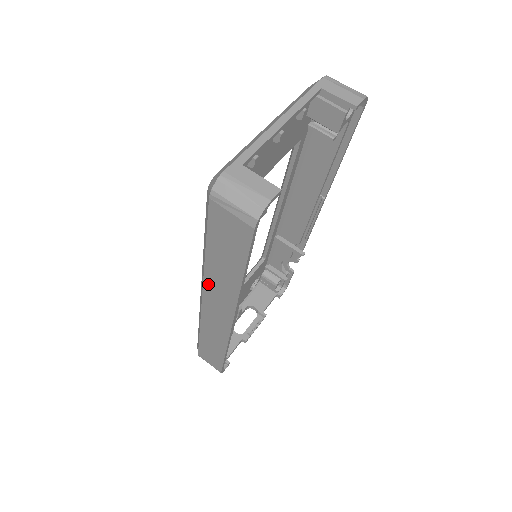
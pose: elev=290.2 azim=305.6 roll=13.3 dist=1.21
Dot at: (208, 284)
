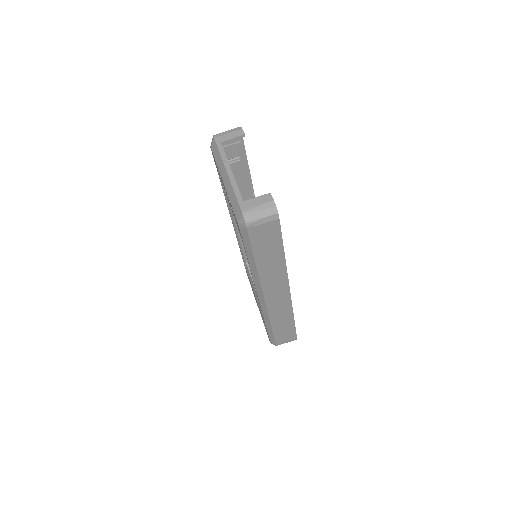
Dot at: (264, 282)
